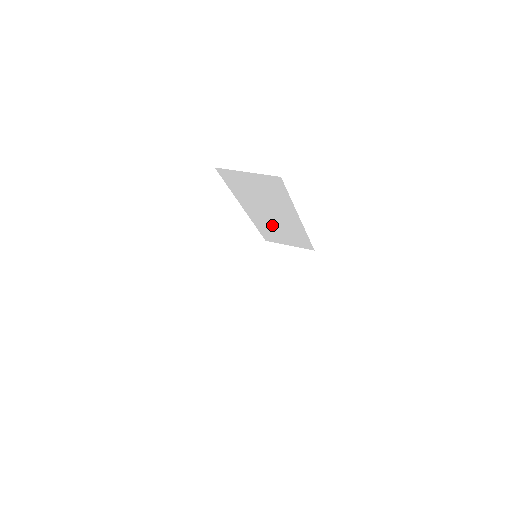
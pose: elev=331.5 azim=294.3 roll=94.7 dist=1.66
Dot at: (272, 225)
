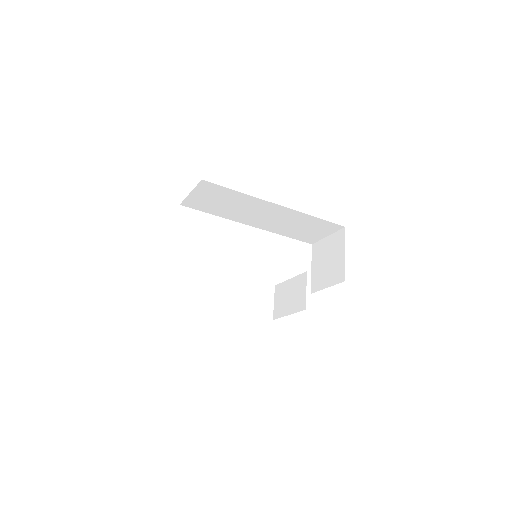
Dot at: (283, 225)
